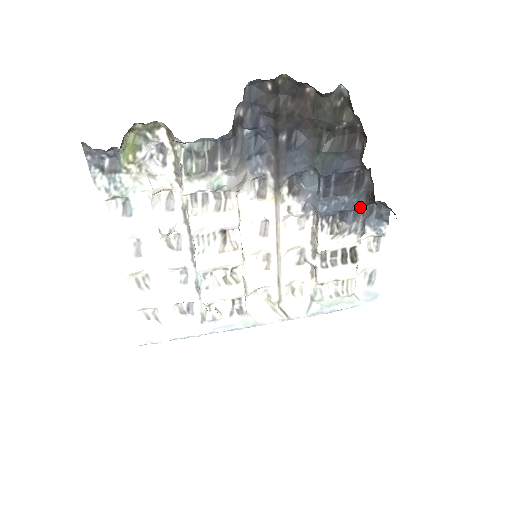
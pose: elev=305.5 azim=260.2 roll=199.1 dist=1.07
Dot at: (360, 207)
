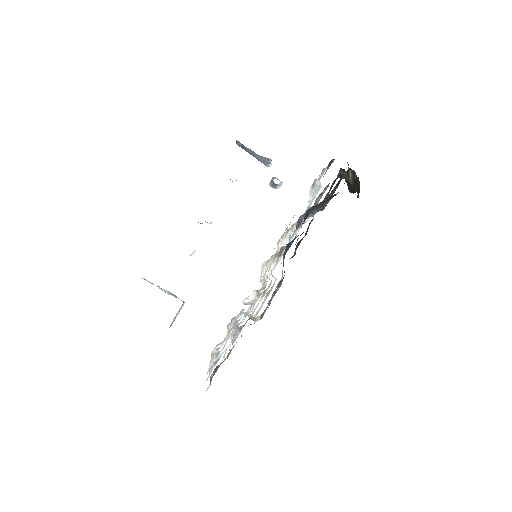
Dot at: occluded
